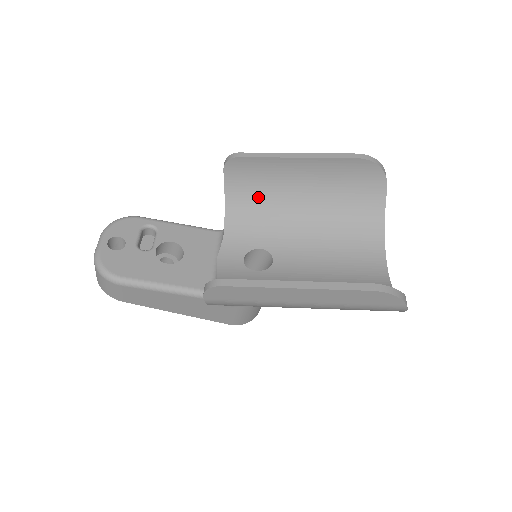
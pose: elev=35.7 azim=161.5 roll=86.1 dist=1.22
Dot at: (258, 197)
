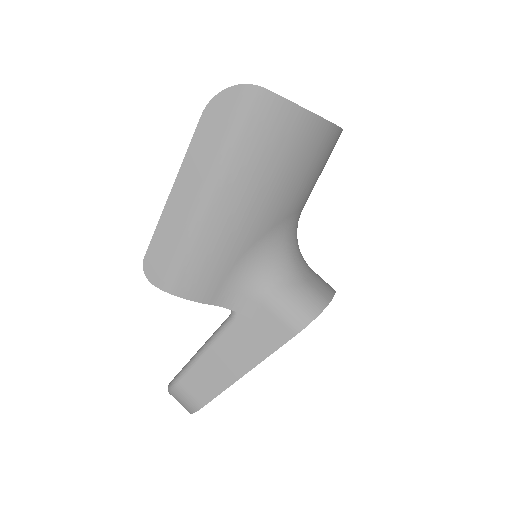
Dot at: occluded
